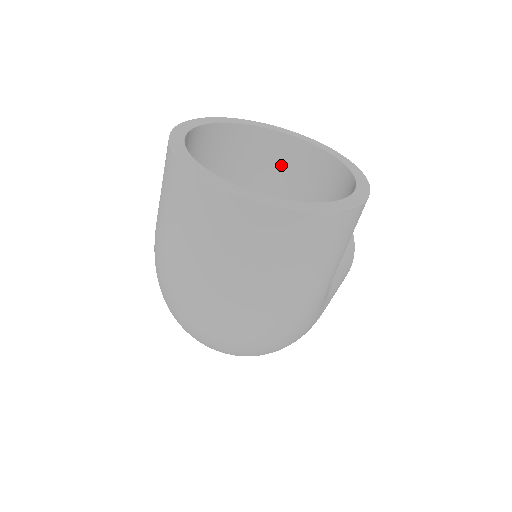
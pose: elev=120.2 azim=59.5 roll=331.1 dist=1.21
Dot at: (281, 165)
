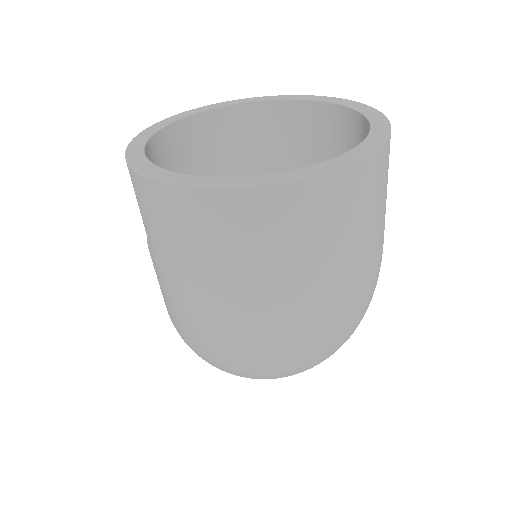
Dot at: (214, 150)
